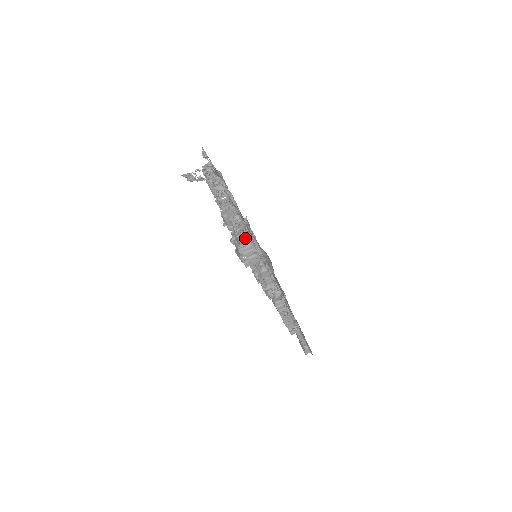
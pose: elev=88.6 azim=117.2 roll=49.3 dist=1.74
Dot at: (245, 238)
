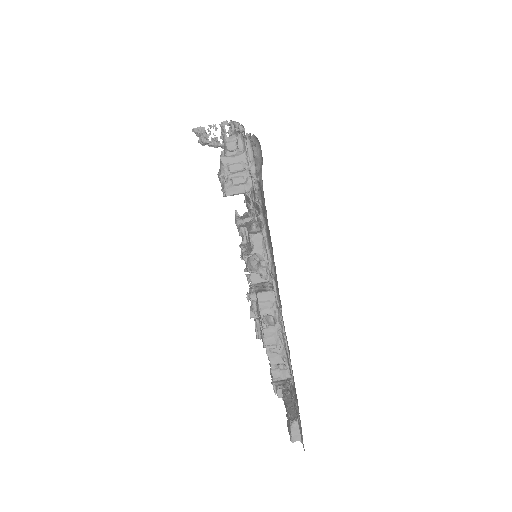
Dot at: (236, 140)
